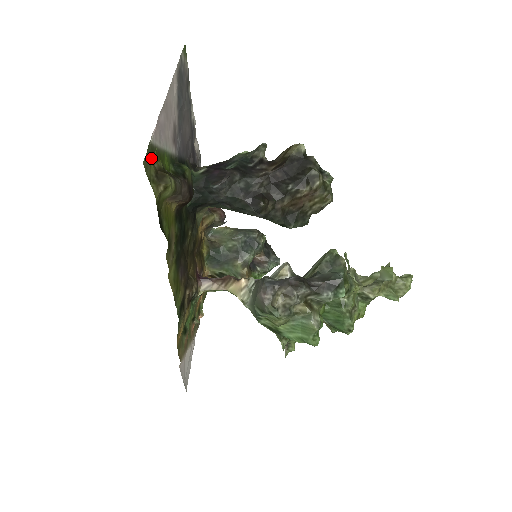
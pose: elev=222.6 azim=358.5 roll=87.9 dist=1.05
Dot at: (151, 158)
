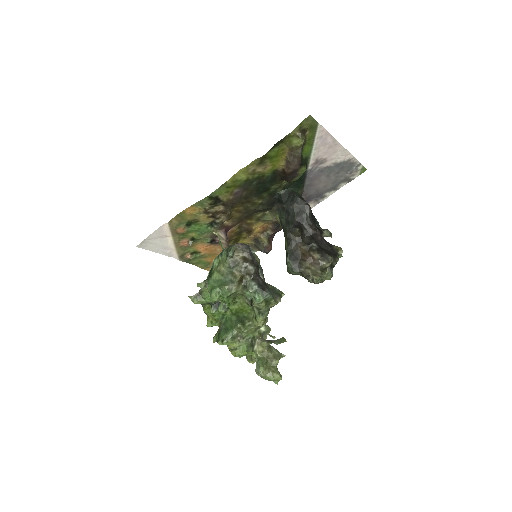
Dot at: (311, 126)
